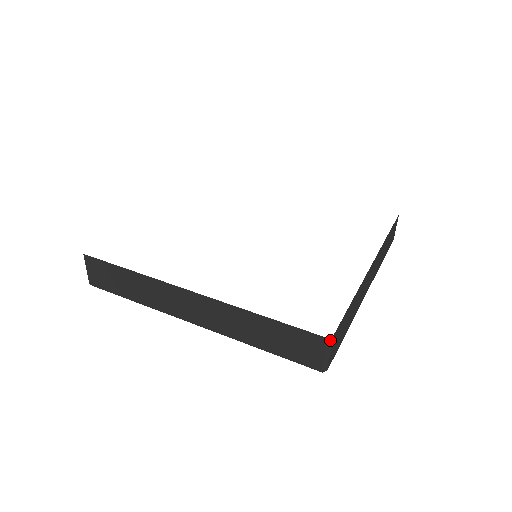
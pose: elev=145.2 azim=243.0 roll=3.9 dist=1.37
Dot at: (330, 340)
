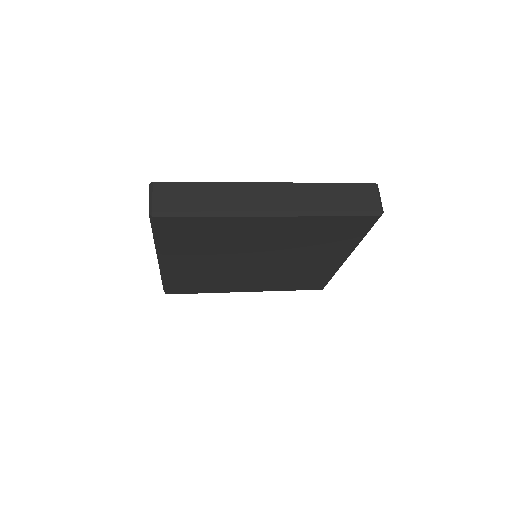
Dot at: occluded
